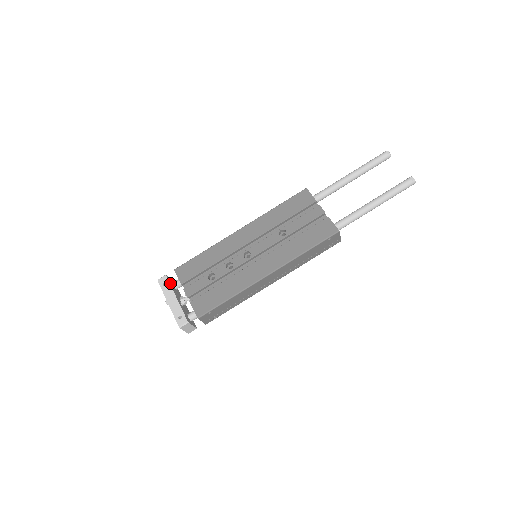
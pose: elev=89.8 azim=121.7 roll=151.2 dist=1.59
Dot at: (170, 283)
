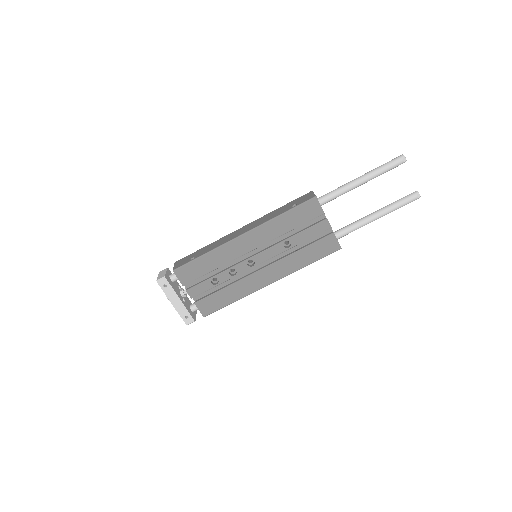
Dot at: (170, 284)
